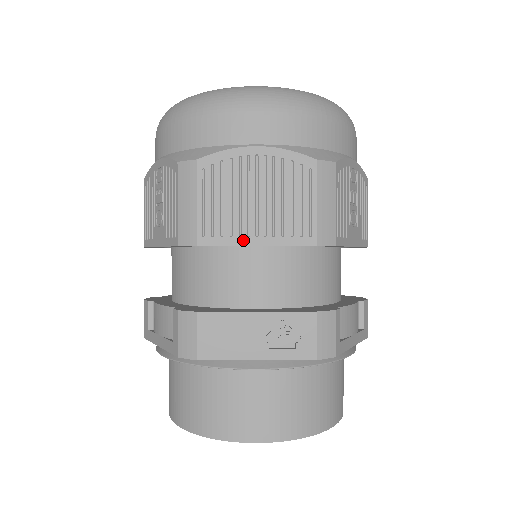
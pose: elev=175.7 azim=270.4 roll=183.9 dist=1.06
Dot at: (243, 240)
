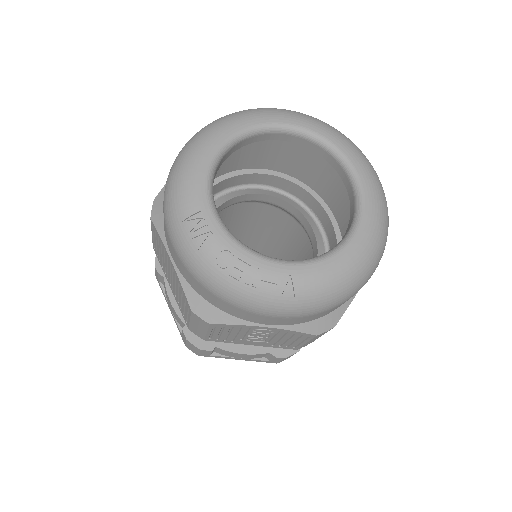
Dot at: occluded
